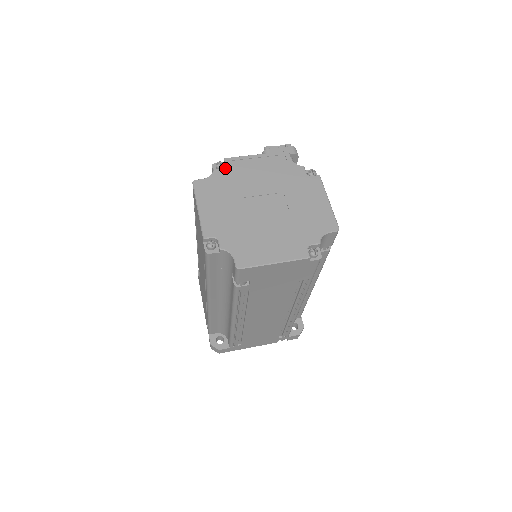
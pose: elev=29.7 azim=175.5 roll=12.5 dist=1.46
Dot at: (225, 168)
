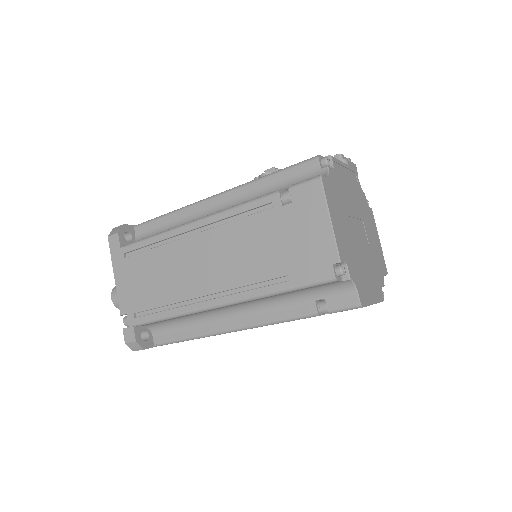
Dot at: (334, 170)
